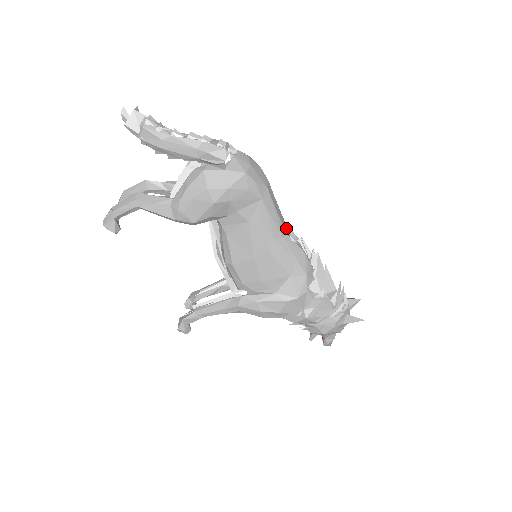
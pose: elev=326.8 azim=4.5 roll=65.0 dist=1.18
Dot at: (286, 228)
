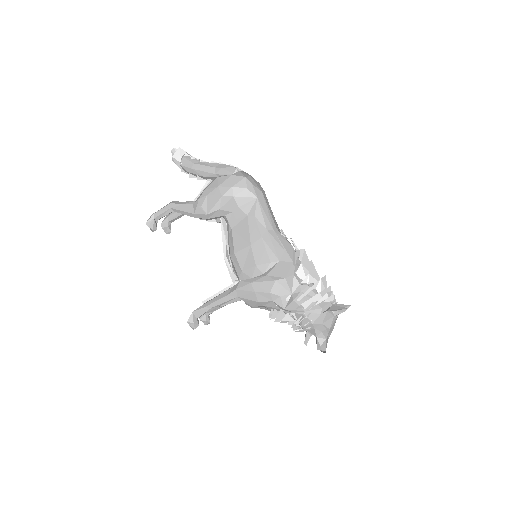
Dot at: (278, 228)
